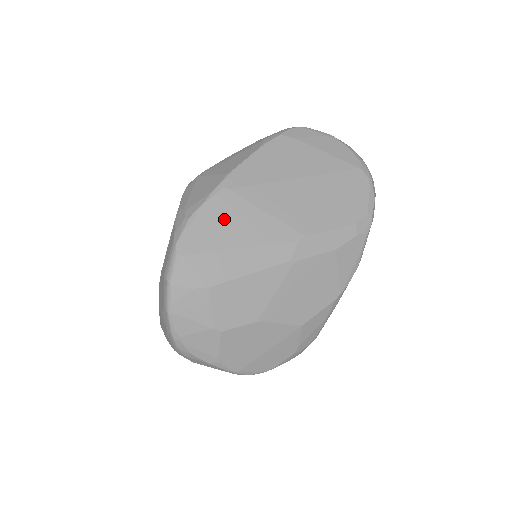
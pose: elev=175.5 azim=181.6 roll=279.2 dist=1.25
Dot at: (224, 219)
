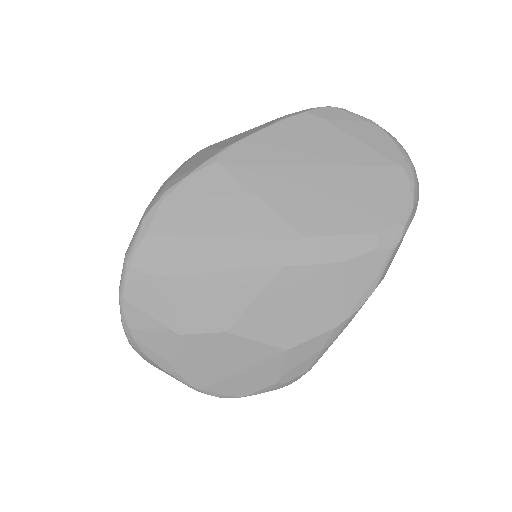
Dot at: (206, 199)
